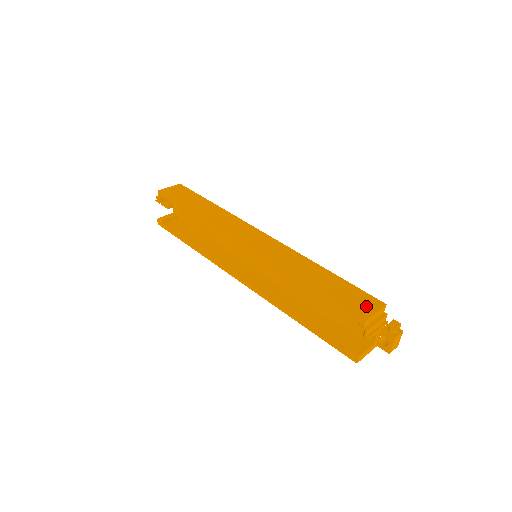
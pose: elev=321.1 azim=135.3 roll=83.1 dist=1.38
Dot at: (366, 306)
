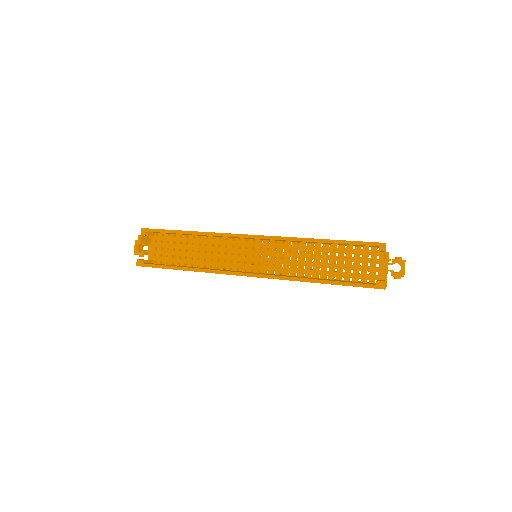
Dot at: occluded
